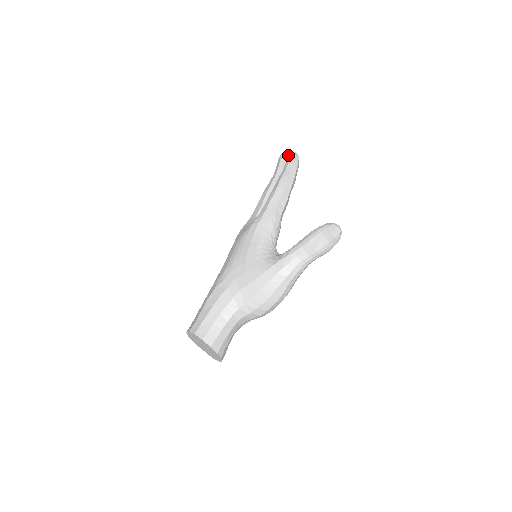
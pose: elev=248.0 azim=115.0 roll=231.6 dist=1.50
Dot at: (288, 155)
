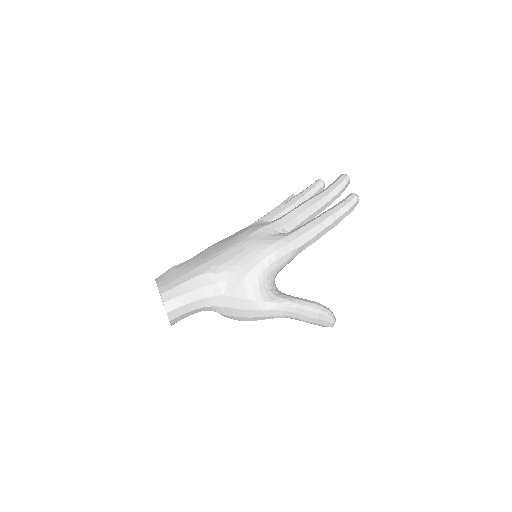
Dot at: (351, 194)
